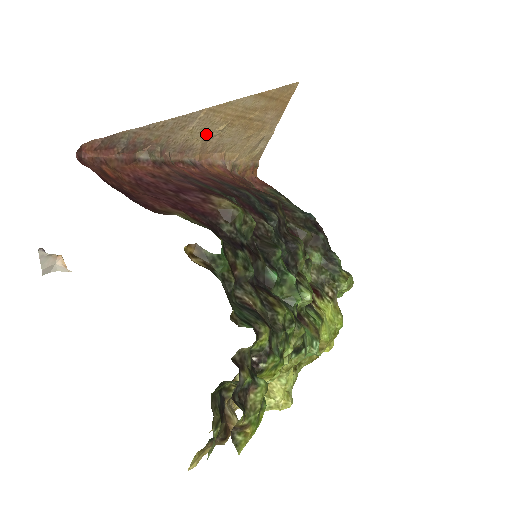
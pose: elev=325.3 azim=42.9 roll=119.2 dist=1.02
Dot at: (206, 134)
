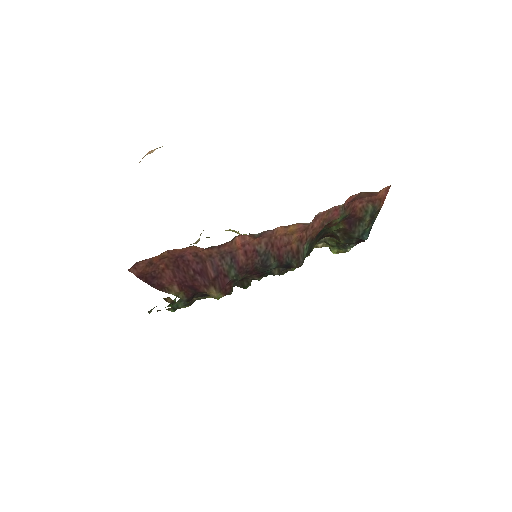
Dot at: occluded
